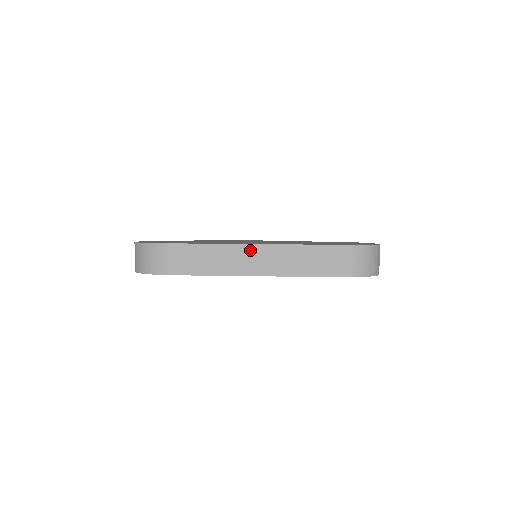
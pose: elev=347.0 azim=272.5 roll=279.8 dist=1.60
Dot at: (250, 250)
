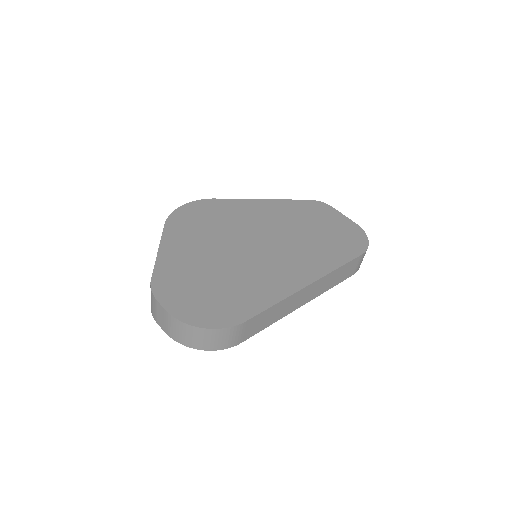
Dot at: (303, 292)
